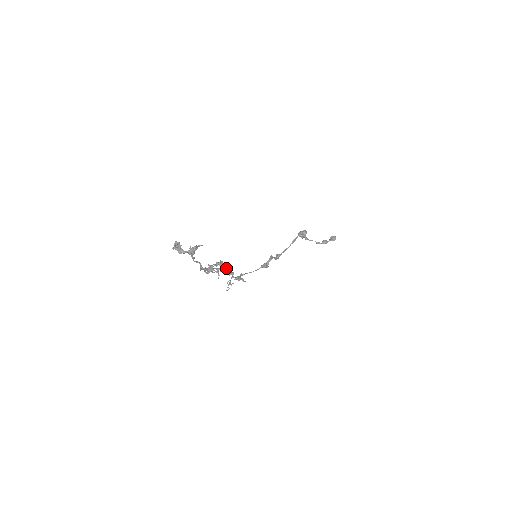
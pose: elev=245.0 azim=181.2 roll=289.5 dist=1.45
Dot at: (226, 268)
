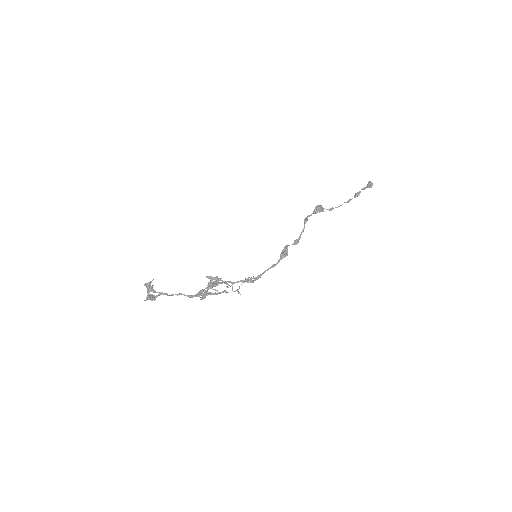
Dot at: (214, 281)
